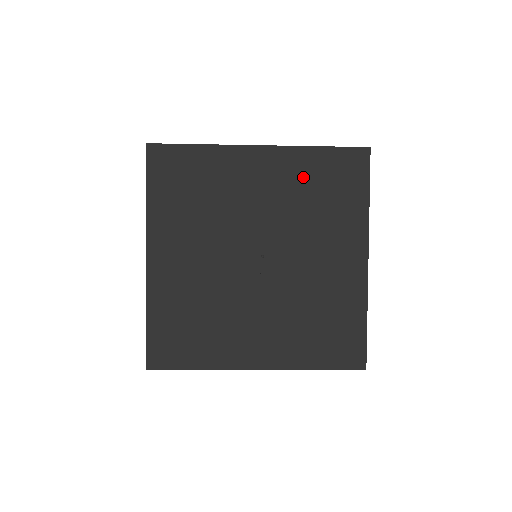
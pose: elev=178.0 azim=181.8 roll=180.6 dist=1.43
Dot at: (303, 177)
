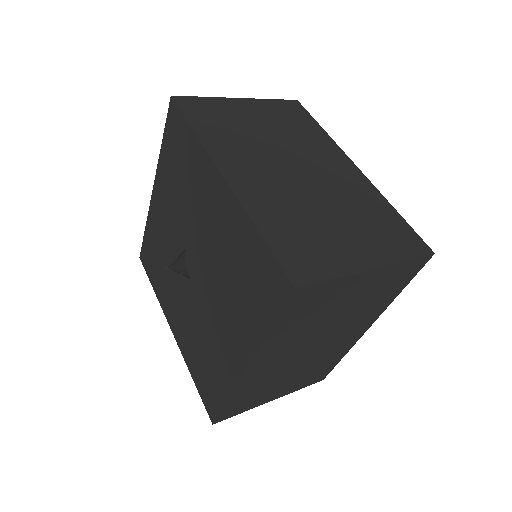
Dot at: (170, 176)
